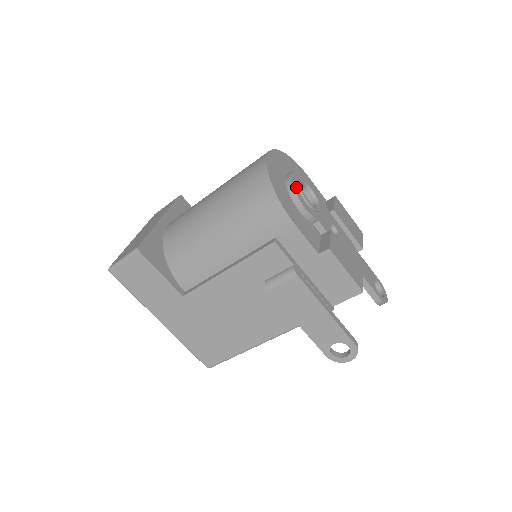
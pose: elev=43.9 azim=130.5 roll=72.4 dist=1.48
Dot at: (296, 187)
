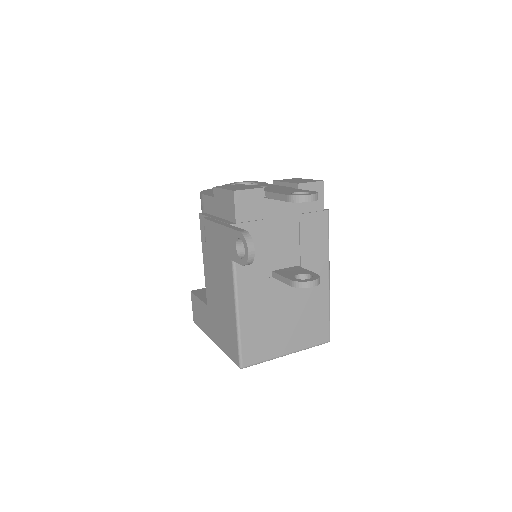
Dot at: occluded
